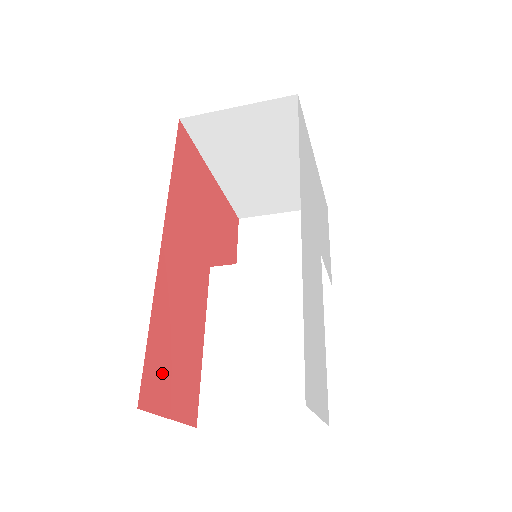
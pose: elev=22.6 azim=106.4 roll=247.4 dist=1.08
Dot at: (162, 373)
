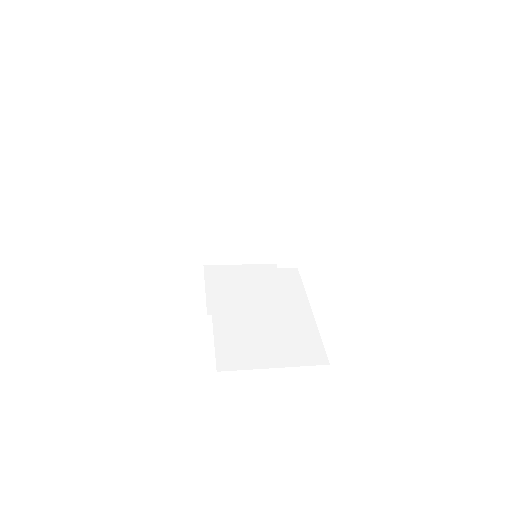
Dot at: occluded
